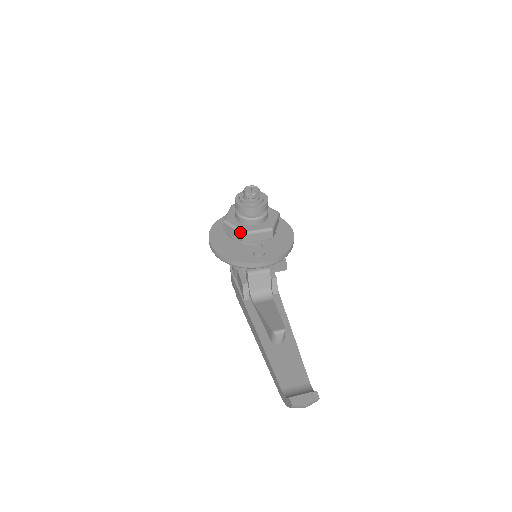
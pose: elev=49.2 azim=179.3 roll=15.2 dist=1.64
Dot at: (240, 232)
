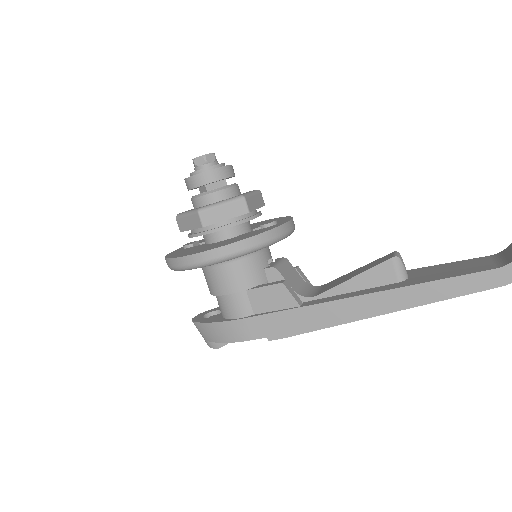
Dot at: (237, 198)
